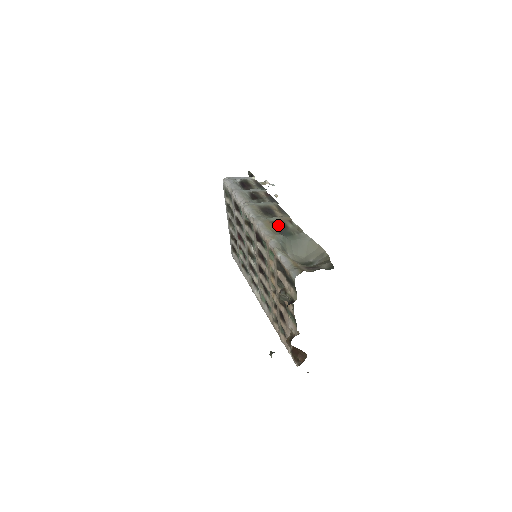
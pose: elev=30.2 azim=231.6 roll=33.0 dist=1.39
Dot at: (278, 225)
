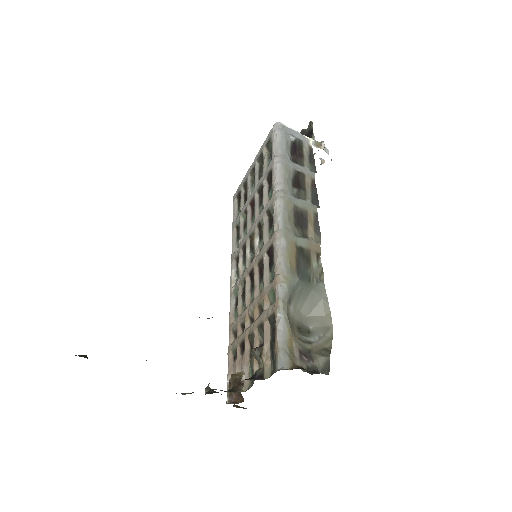
Dot at: (302, 256)
